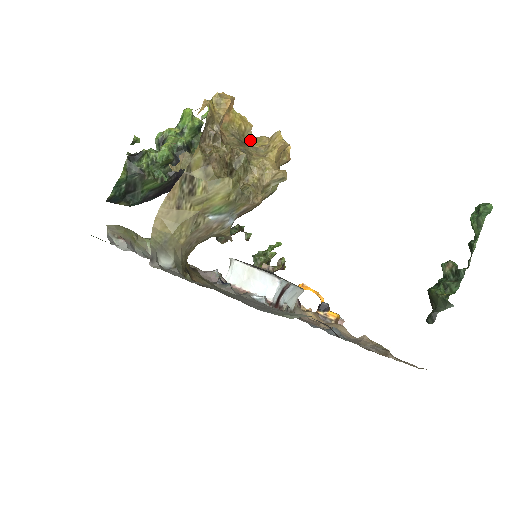
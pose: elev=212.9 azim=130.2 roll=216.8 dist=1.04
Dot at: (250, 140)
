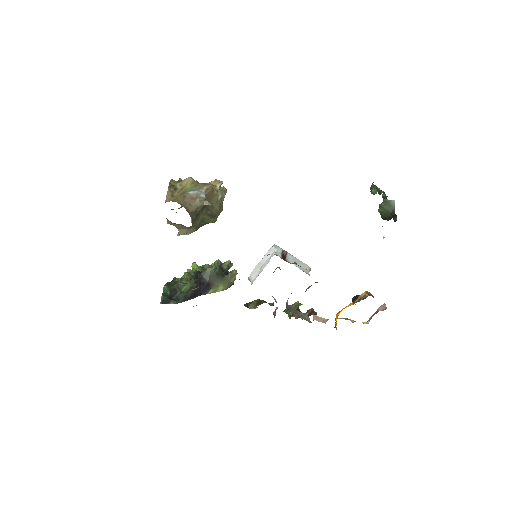
Dot at: occluded
